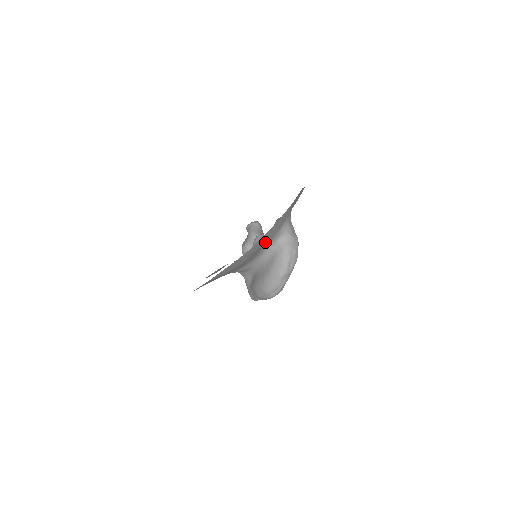
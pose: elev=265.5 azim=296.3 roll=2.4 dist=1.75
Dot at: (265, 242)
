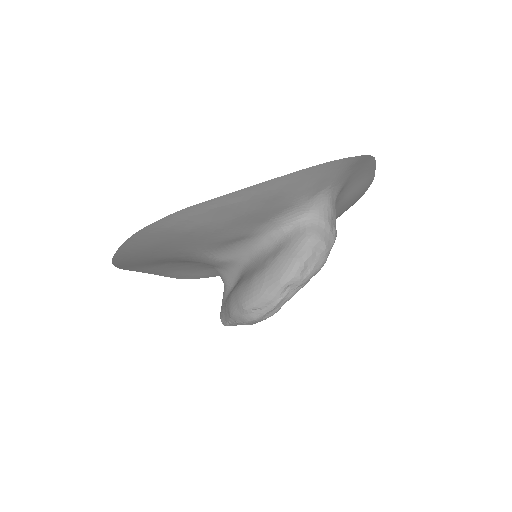
Dot at: (277, 203)
